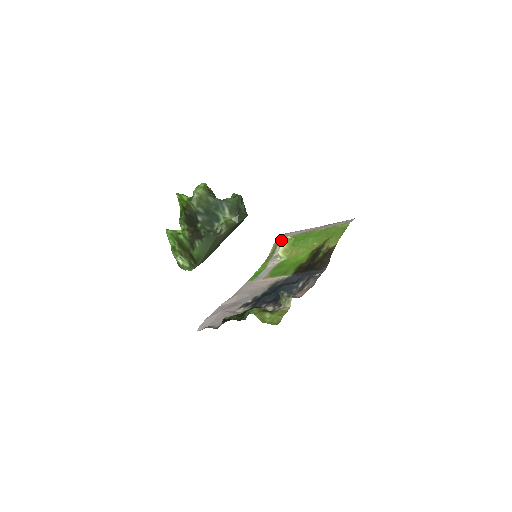
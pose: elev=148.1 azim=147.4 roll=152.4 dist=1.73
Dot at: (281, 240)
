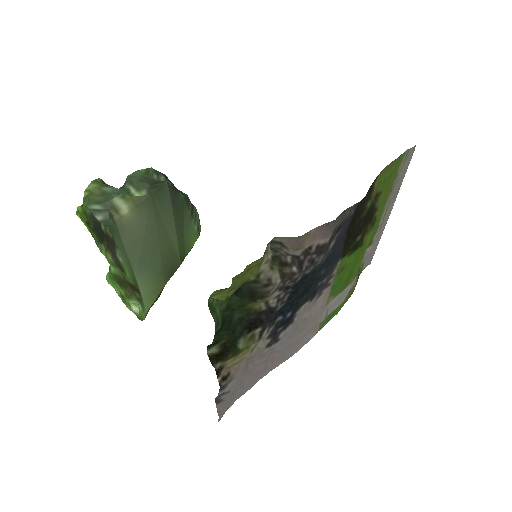
Dot at: (361, 263)
